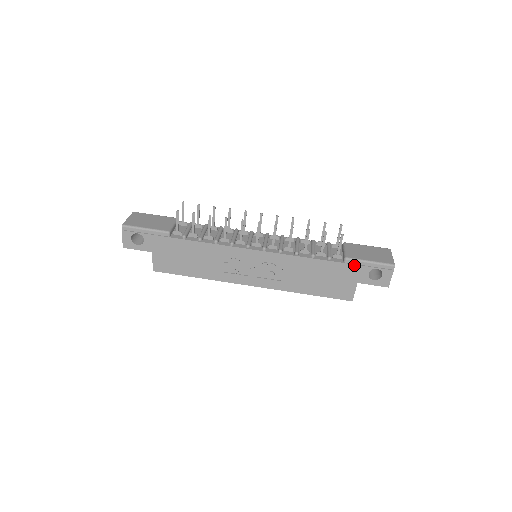
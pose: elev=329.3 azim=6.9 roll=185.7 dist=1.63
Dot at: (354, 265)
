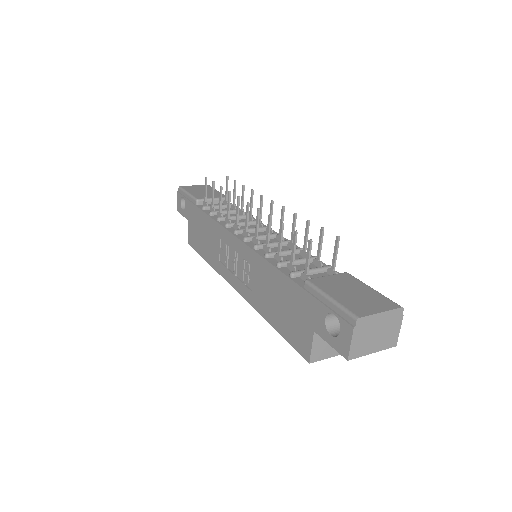
Dot at: (311, 295)
